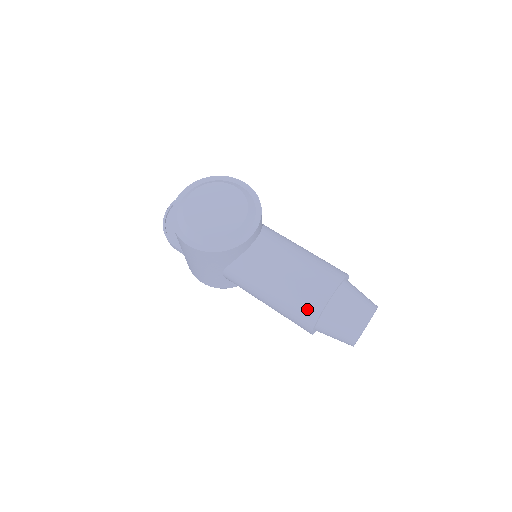
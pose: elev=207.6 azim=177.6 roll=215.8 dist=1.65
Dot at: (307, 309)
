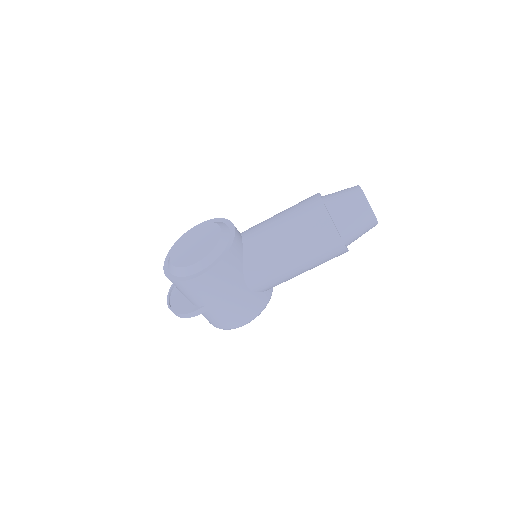
Dot at: (319, 225)
